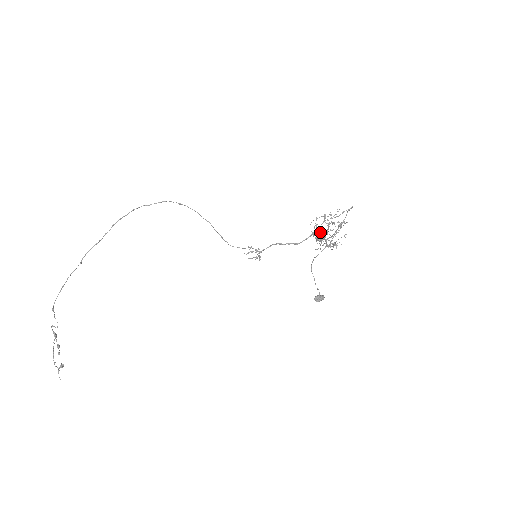
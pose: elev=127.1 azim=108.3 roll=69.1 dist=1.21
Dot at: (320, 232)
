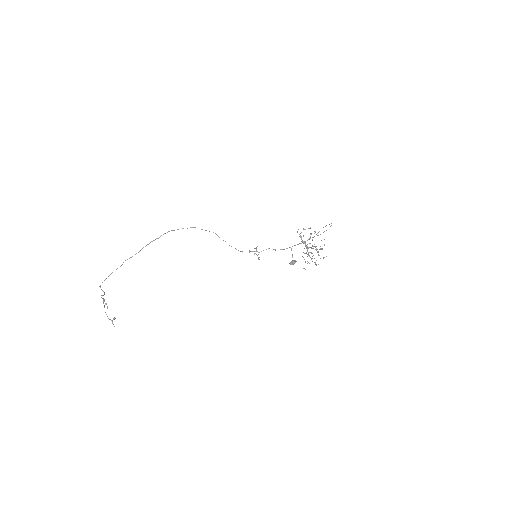
Dot at: (306, 247)
